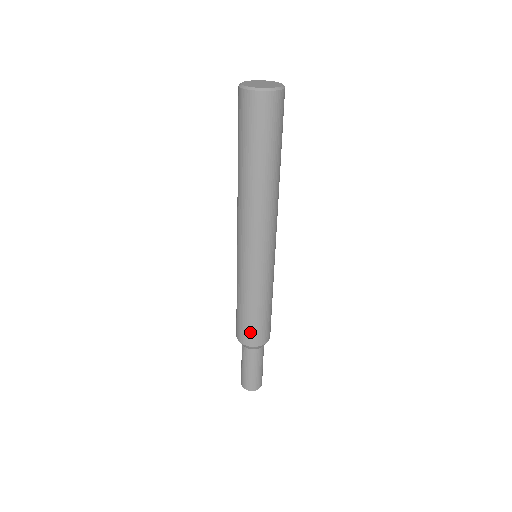
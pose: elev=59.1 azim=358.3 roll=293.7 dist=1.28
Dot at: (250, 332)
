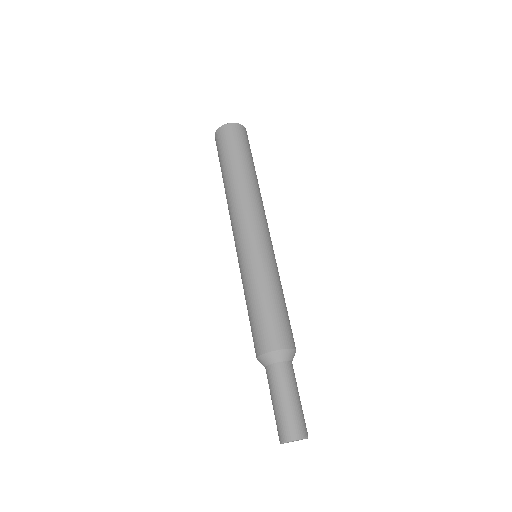
Dot at: (282, 327)
